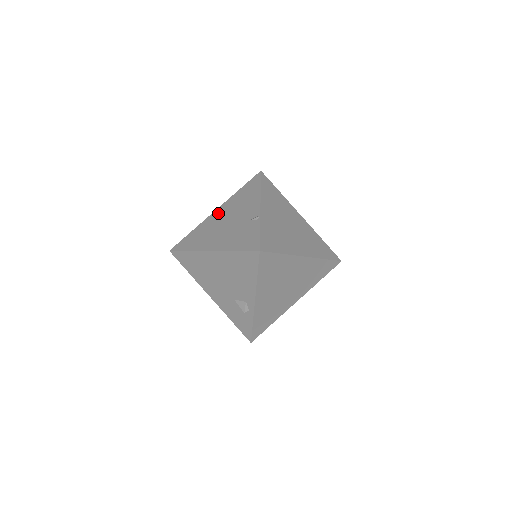
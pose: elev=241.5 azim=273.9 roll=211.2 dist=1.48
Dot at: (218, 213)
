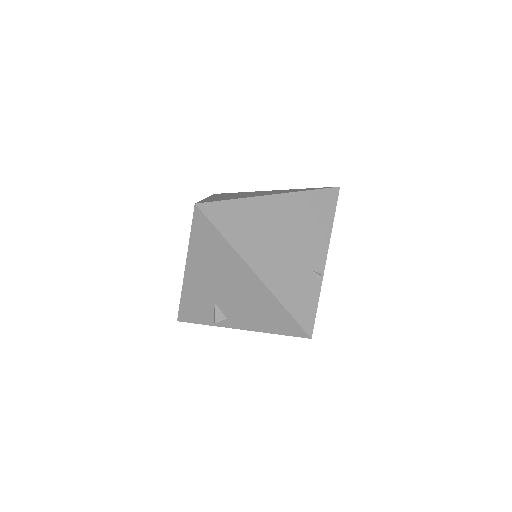
Dot at: (277, 206)
